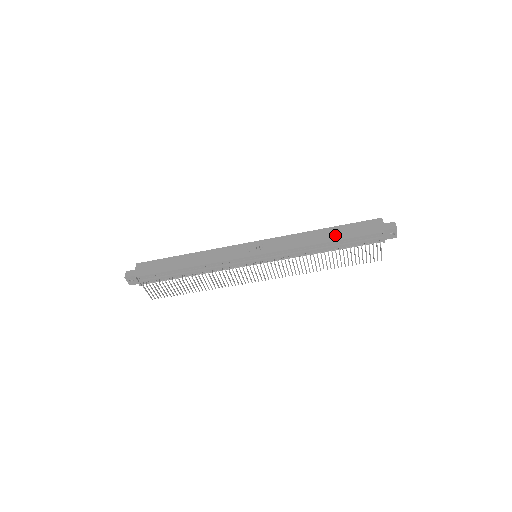
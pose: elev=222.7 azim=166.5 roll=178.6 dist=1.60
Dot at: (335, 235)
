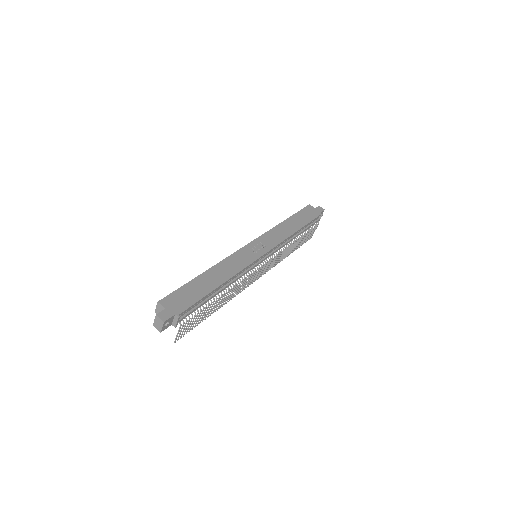
Dot at: (299, 222)
